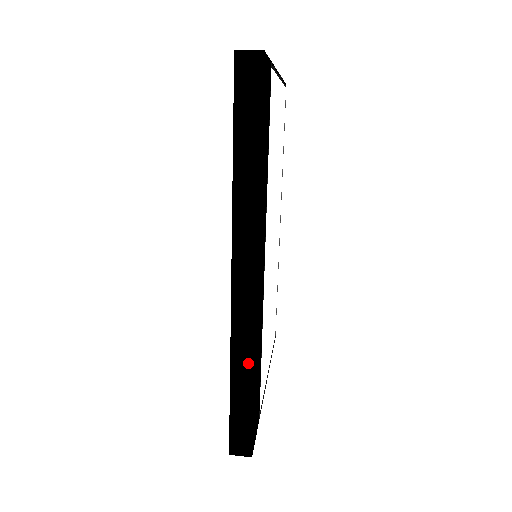
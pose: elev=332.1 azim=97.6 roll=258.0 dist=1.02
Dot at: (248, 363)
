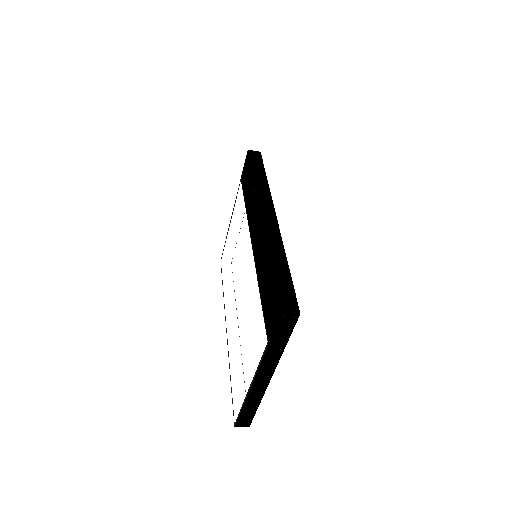
Dot at: (281, 253)
